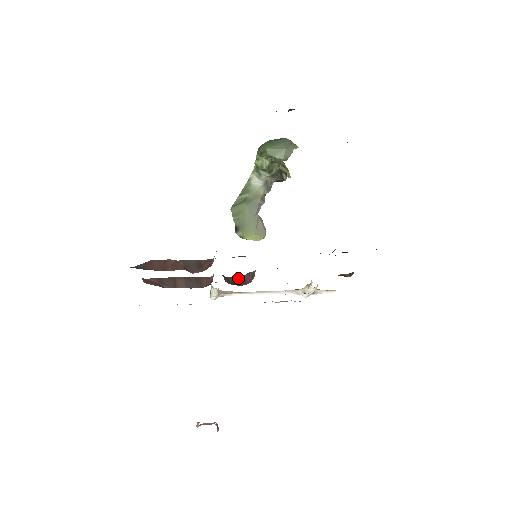
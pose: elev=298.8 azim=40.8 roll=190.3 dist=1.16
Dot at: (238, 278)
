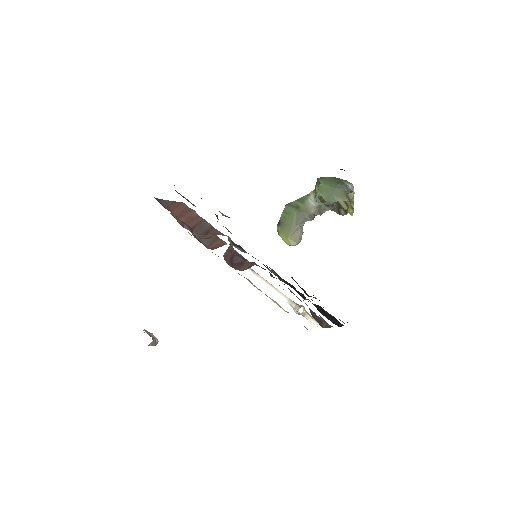
Dot at: (242, 260)
